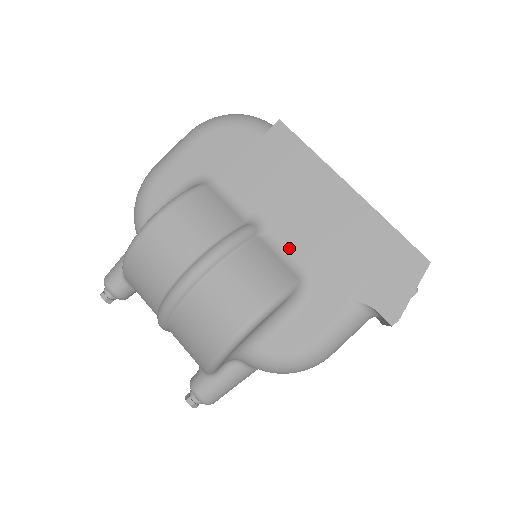
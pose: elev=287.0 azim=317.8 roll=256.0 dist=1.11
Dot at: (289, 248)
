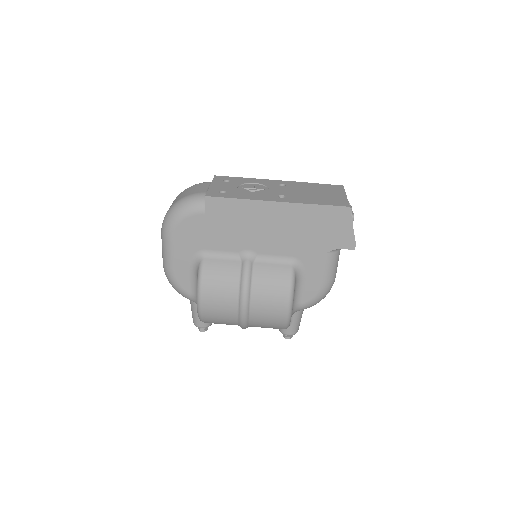
Dot at: (273, 254)
